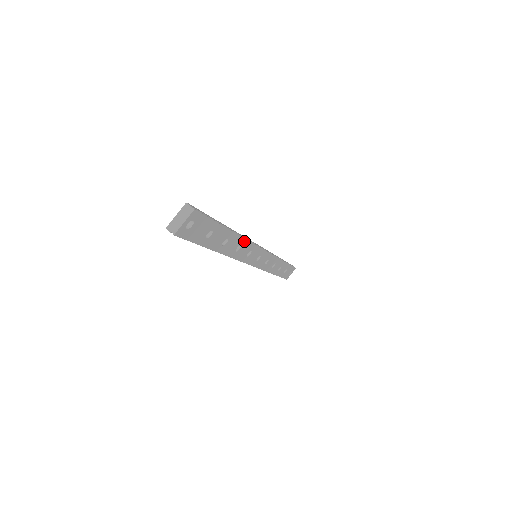
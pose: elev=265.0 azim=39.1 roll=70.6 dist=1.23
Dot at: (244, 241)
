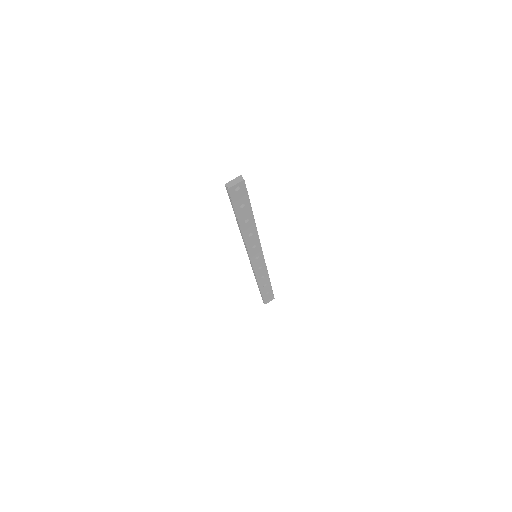
Dot at: (256, 232)
